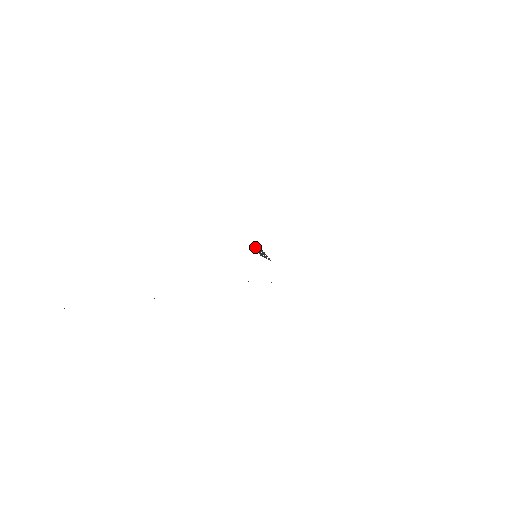
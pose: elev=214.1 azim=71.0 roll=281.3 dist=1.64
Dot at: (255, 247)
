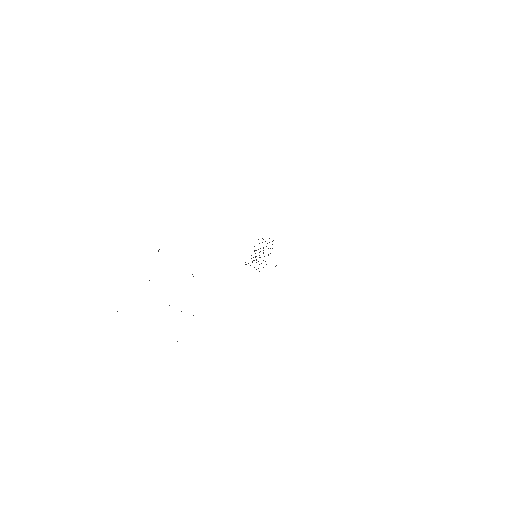
Dot at: occluded
